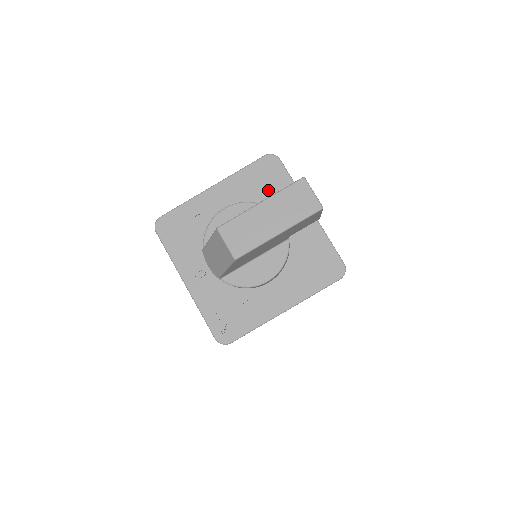
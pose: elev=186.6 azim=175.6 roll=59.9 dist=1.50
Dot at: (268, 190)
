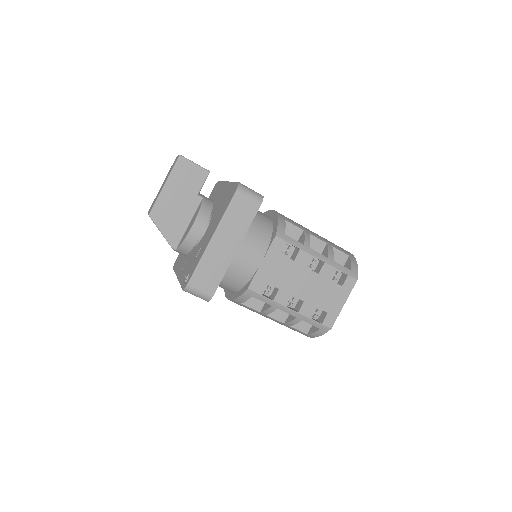
Dot at: (213, 197)
